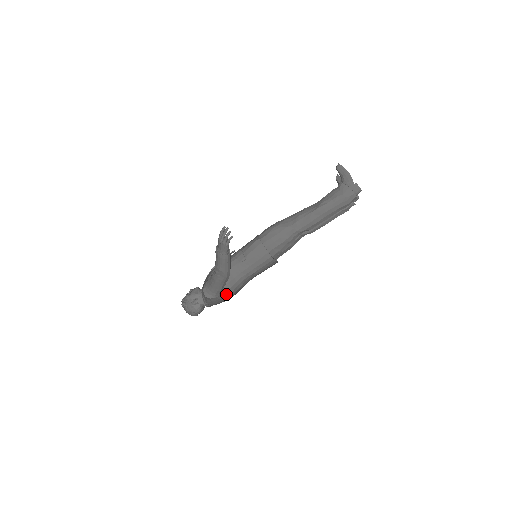
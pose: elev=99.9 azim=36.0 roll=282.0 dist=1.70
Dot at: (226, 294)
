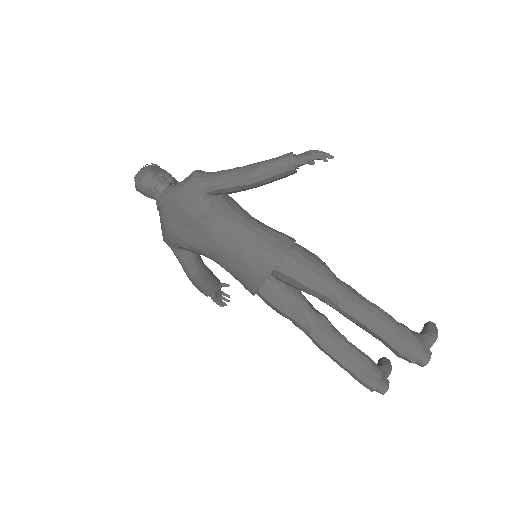
Dot at: (202, 204)
